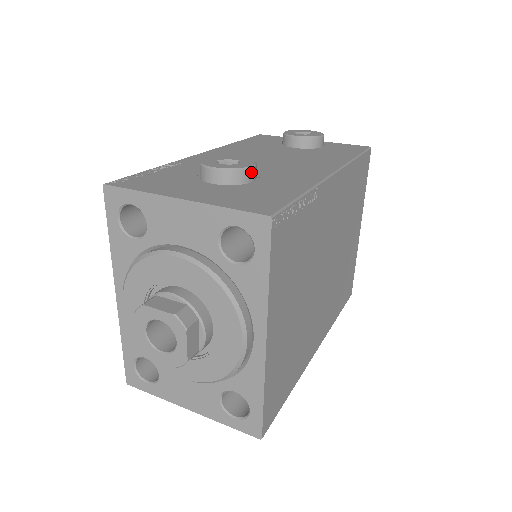
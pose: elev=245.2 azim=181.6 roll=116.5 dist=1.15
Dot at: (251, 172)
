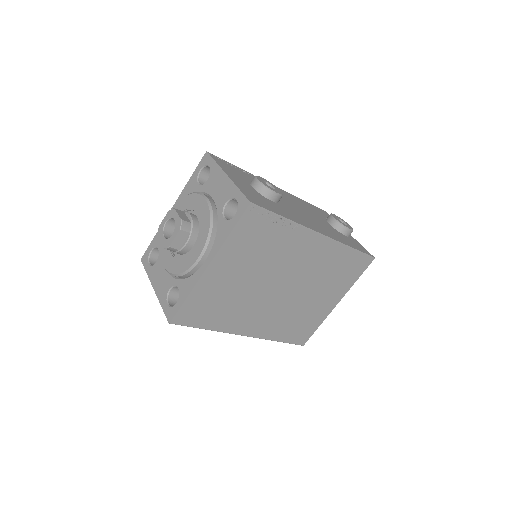
Dot at: (274, 195)
